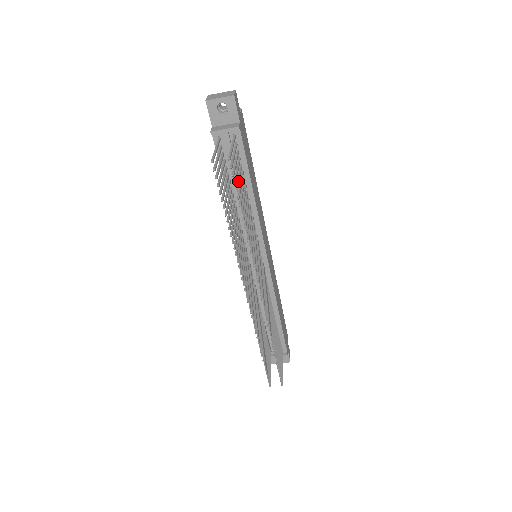
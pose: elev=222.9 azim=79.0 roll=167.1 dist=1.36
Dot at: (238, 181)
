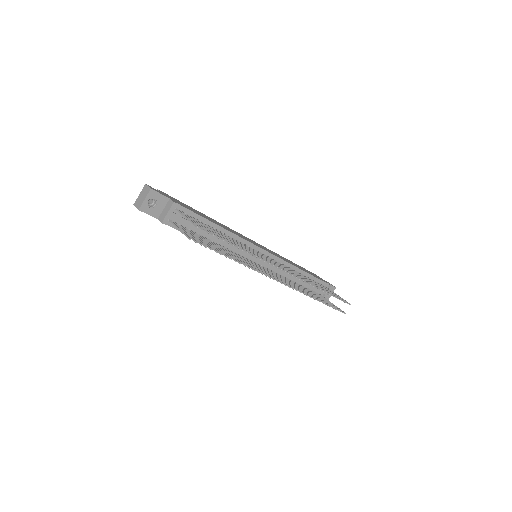
Dot at: (211, 231)
